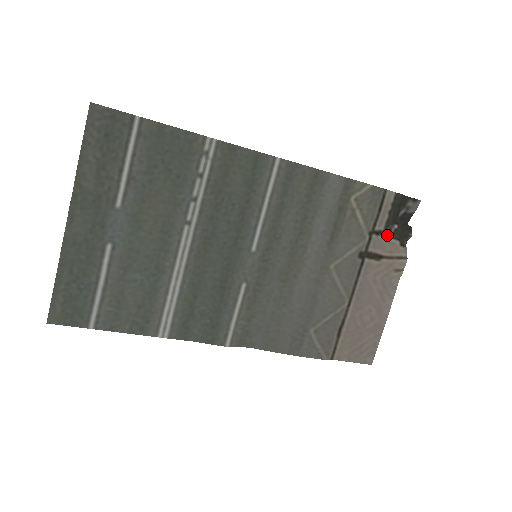
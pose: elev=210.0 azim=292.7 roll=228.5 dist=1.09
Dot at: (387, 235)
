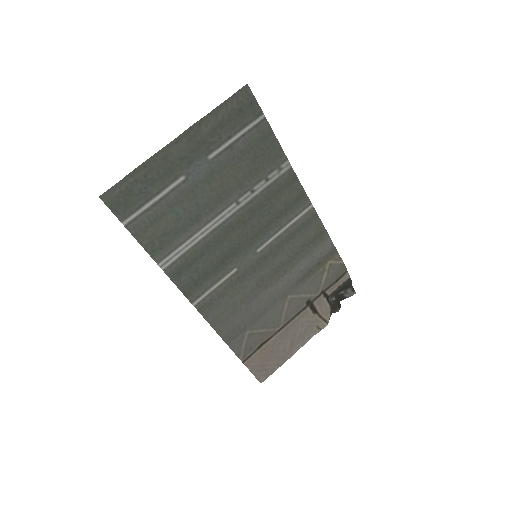
Dot at: (328, 300)
